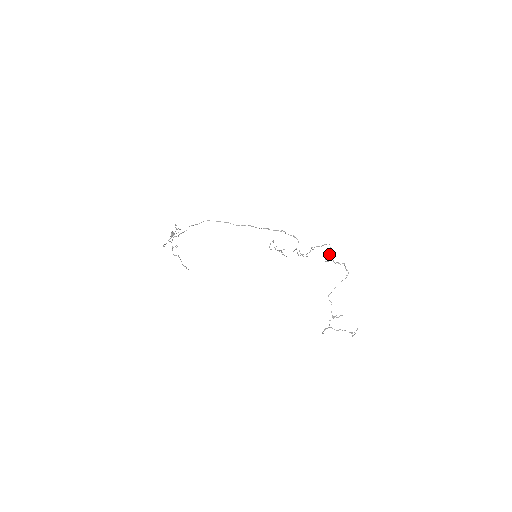
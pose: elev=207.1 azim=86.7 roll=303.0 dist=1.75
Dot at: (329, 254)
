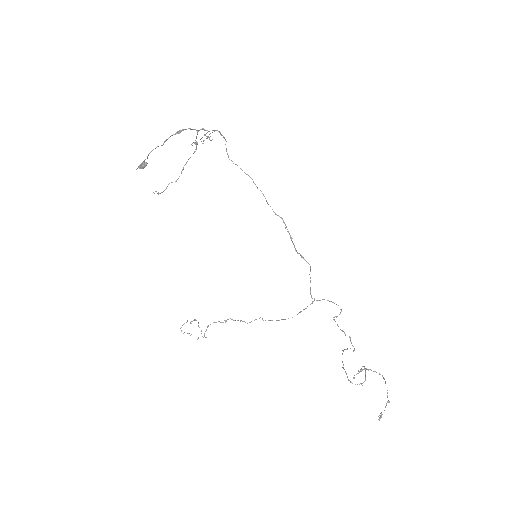
Dot at: occluded
